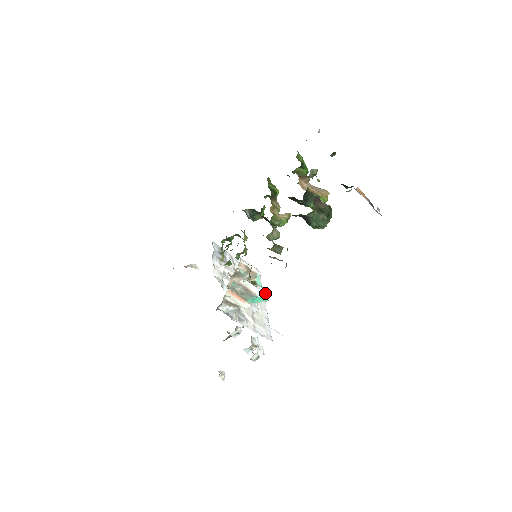
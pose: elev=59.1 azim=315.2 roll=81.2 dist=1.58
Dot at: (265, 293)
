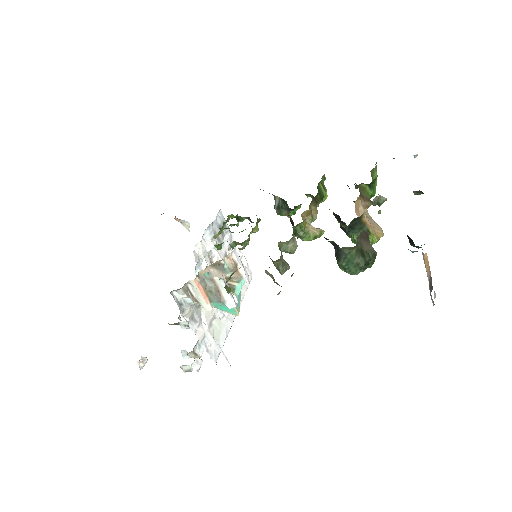
Dot at: occluded
